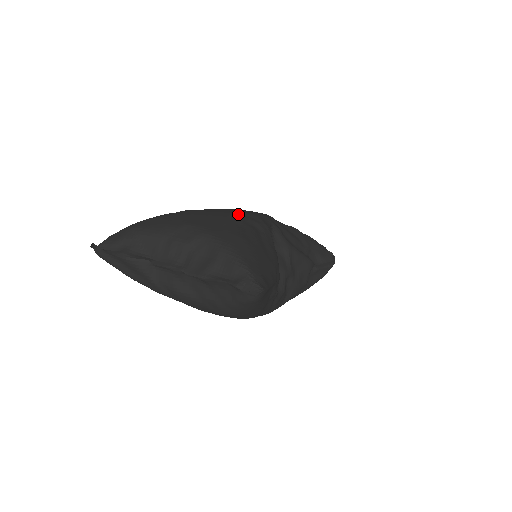
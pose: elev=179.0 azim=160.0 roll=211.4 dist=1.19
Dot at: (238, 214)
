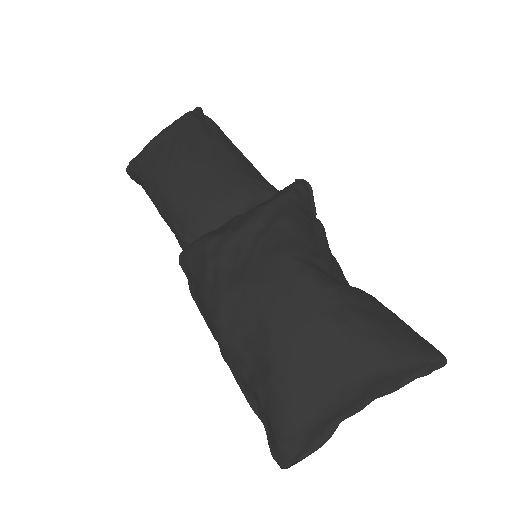
Dot at: (323, 314)
